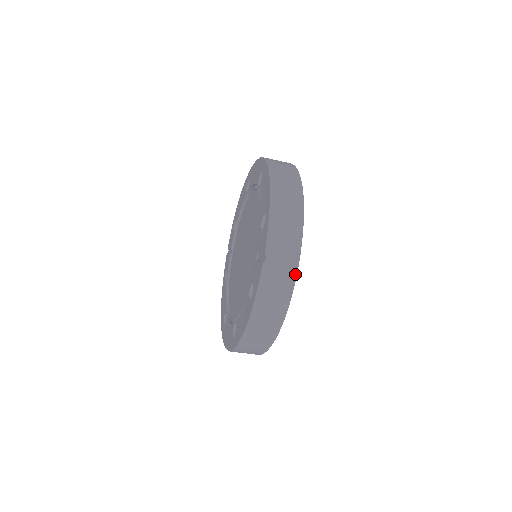
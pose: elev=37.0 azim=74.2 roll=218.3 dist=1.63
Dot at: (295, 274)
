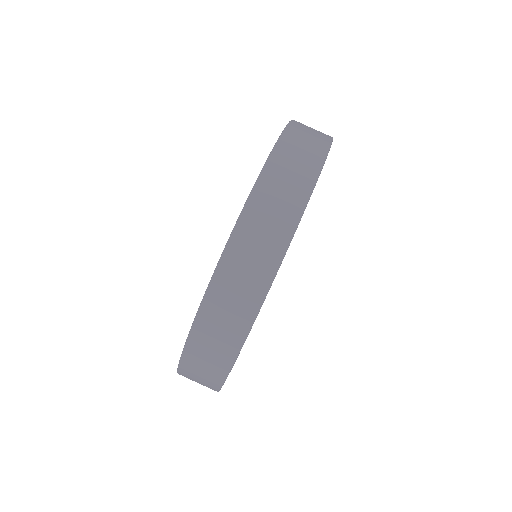
Dot at: (330, 140)
